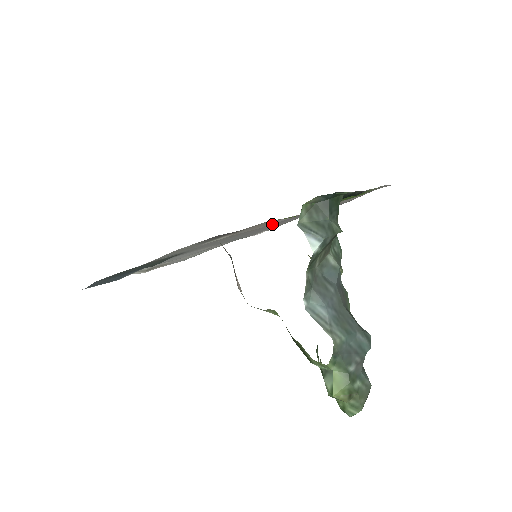
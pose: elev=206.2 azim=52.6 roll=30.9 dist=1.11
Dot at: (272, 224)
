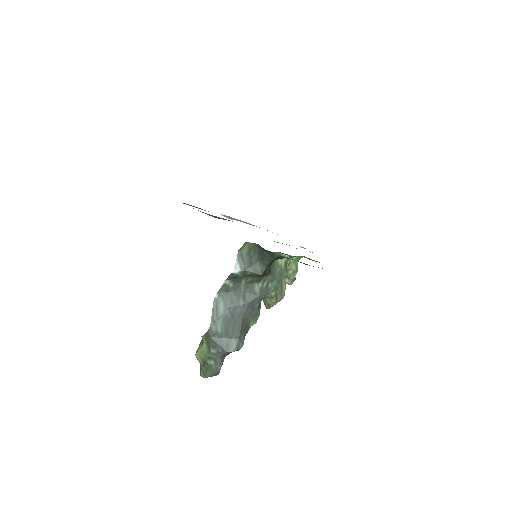
Dot at: occluded
